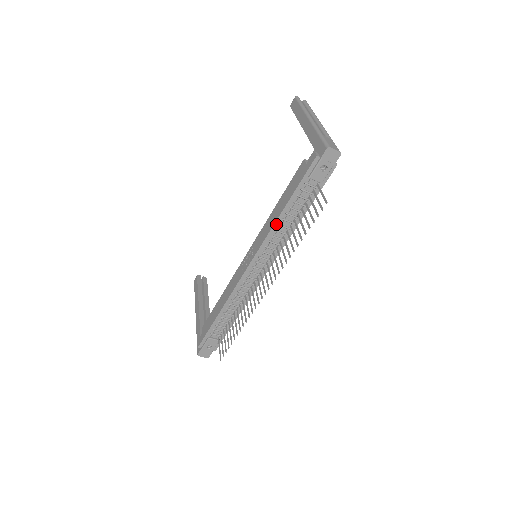
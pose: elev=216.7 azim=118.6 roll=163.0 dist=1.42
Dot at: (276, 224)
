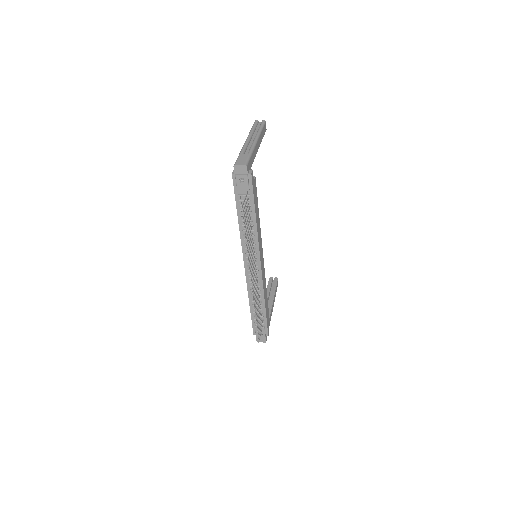
Dot at: (241, 230)
